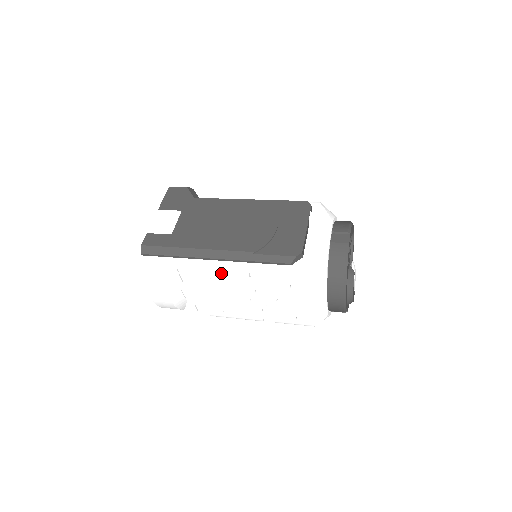
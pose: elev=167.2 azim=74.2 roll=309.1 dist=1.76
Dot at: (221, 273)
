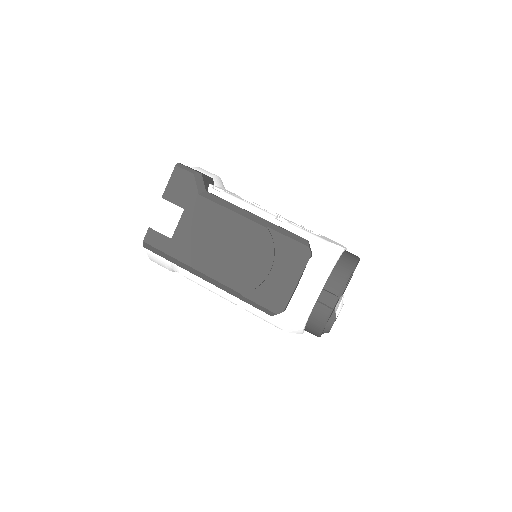
Dot at: occluded
